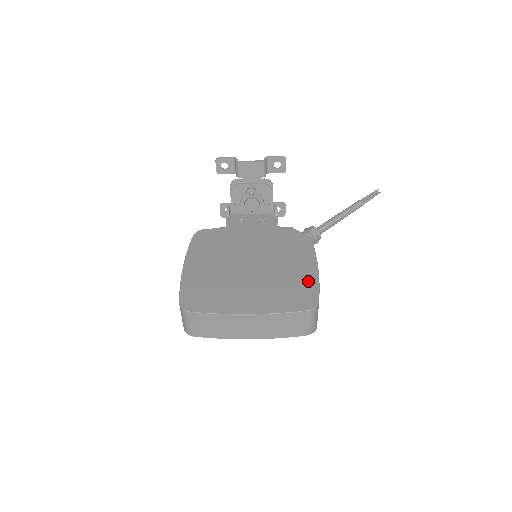
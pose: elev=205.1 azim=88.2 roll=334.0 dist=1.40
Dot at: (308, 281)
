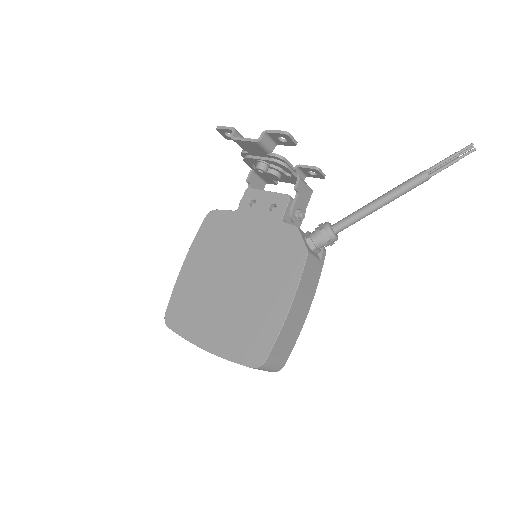
Dot at: (270, 326)
